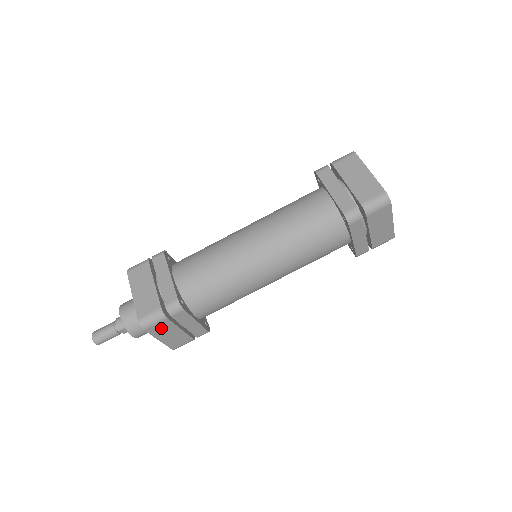
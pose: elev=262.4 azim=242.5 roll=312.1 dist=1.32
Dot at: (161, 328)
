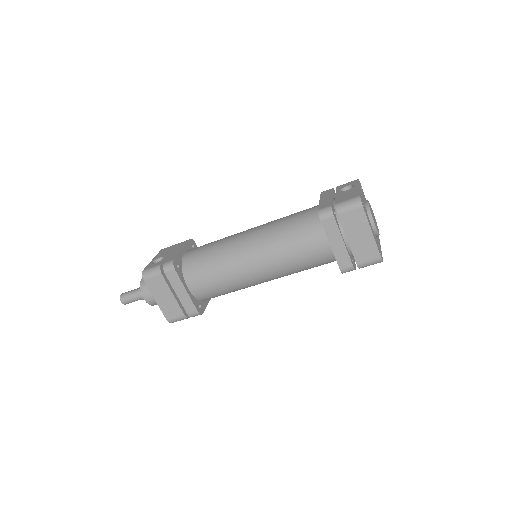
Dot at: occluded
